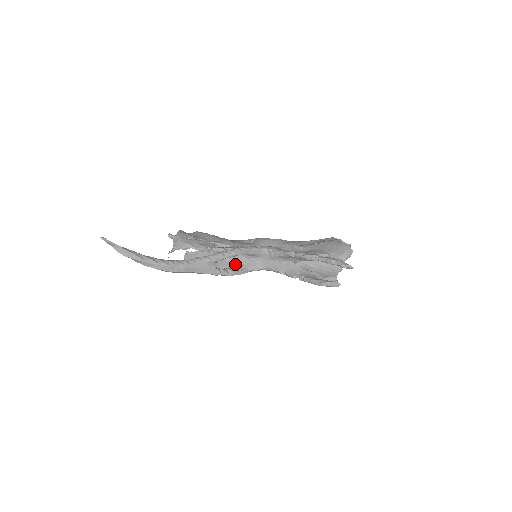
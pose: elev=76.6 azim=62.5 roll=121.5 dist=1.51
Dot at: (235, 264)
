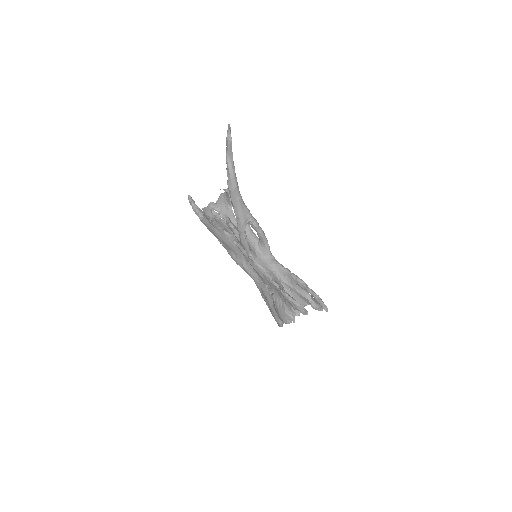
Dot at: occluded
